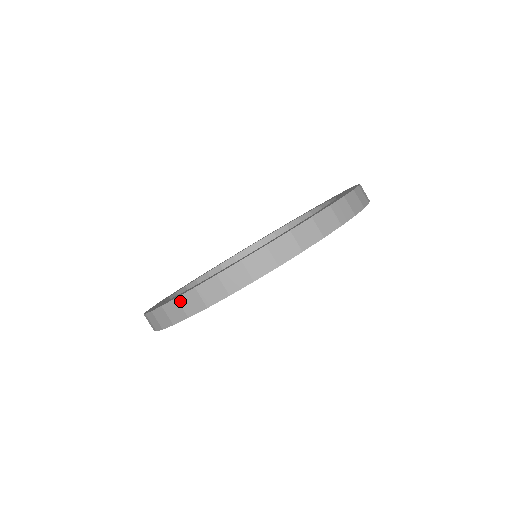
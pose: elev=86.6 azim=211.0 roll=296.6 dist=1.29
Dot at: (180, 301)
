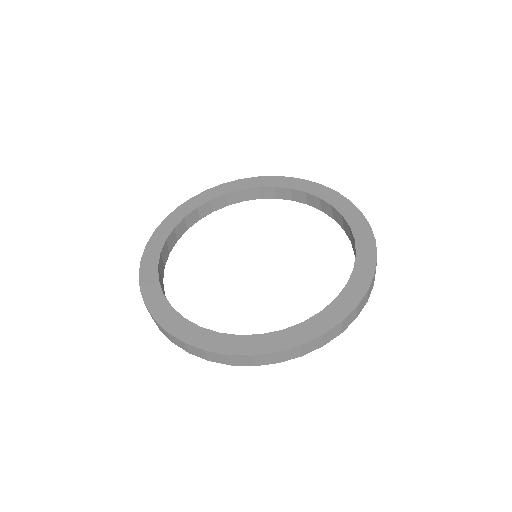
Dot at: (156, 323)
